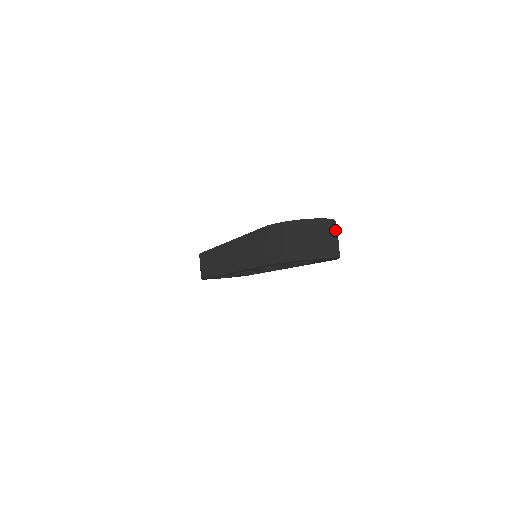
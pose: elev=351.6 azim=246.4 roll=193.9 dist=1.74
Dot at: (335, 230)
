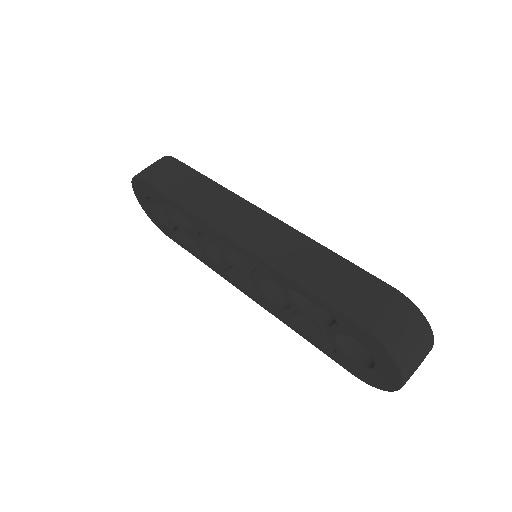
Dot at: occluded
